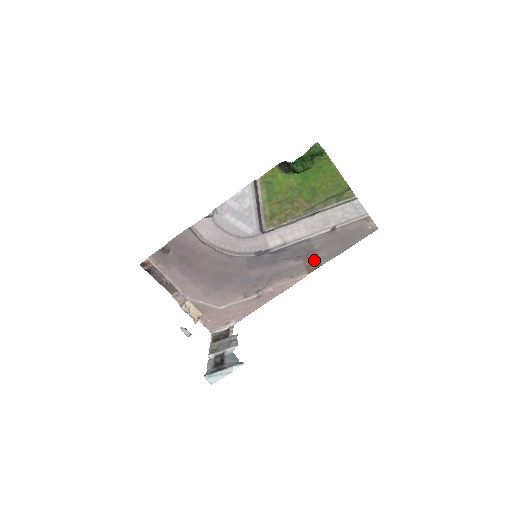
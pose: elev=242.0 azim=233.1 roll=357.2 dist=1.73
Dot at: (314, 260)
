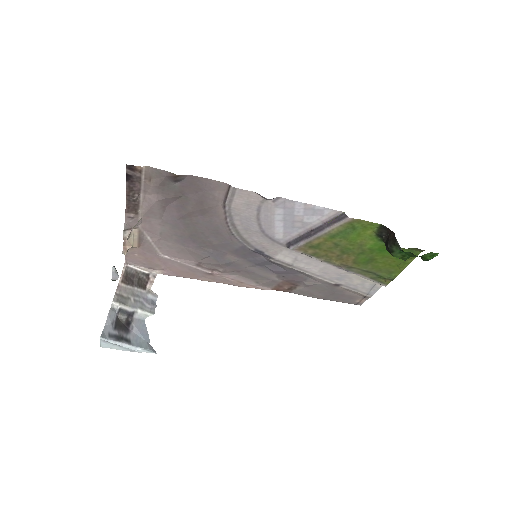
Dot at: (290, 286)
